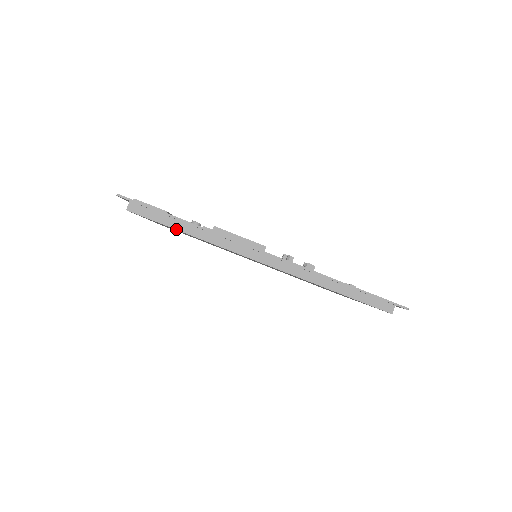
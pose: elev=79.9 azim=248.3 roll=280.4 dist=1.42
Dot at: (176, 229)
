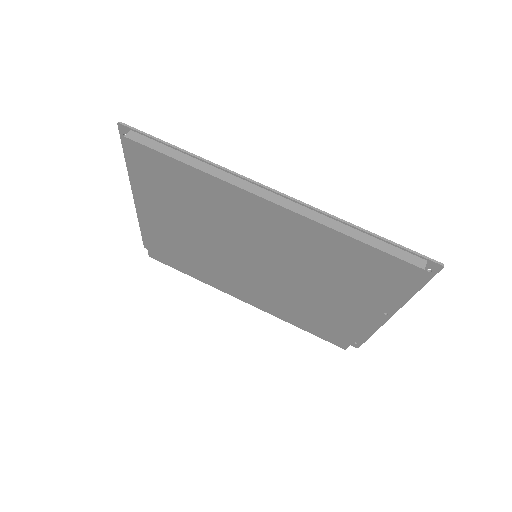
Dot at: (175, 159)
